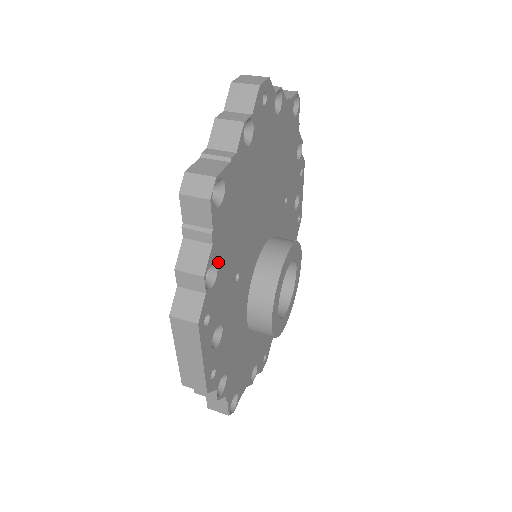
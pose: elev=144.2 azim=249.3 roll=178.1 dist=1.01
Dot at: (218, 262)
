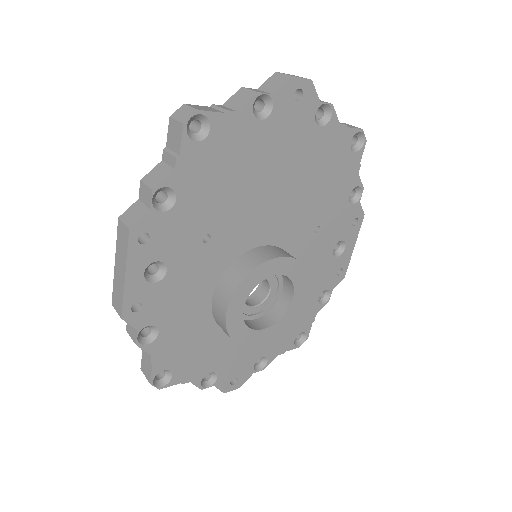
Dot at: (179, 195)
